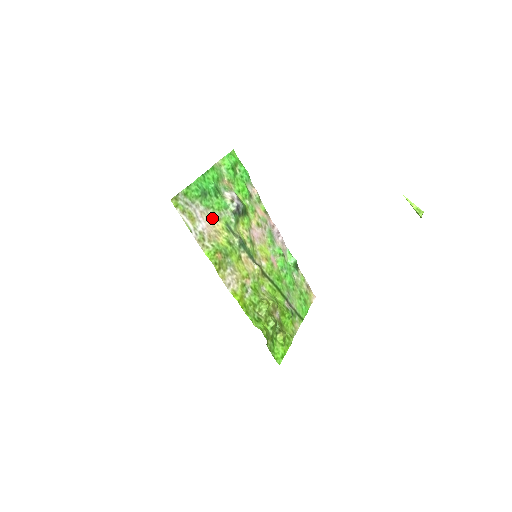
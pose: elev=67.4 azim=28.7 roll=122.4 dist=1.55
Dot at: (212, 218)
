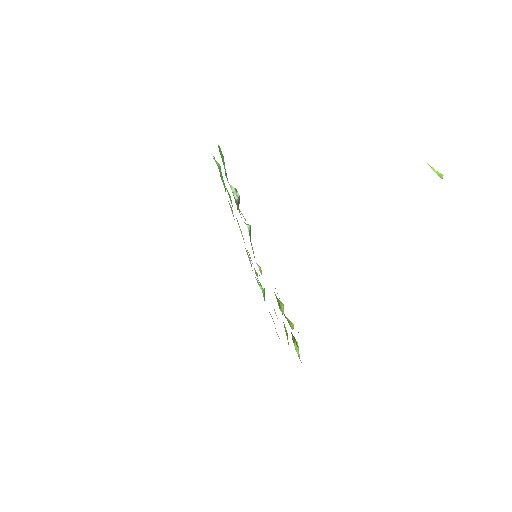
Dot at: occluded
